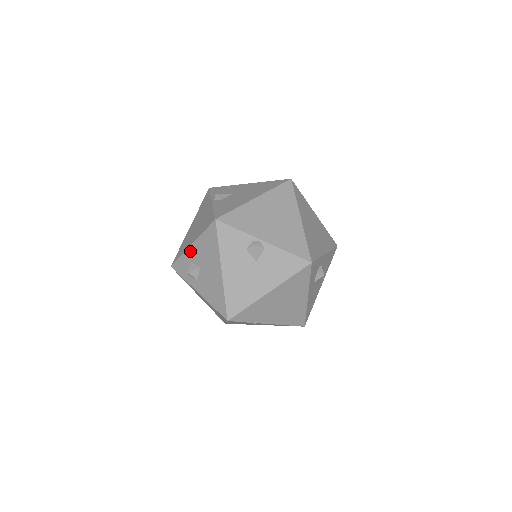
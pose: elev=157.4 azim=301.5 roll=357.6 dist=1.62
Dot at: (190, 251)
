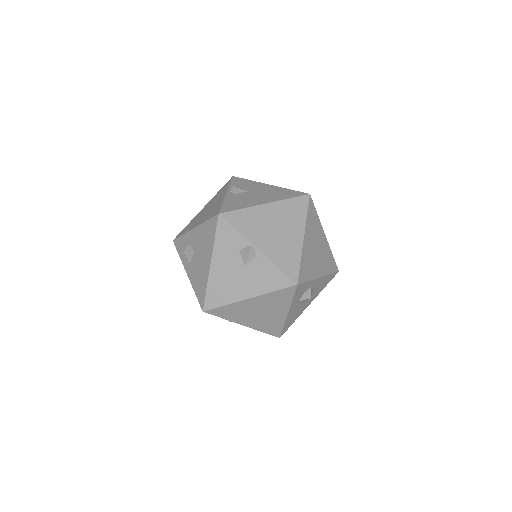
Dot at: (191, 234)
